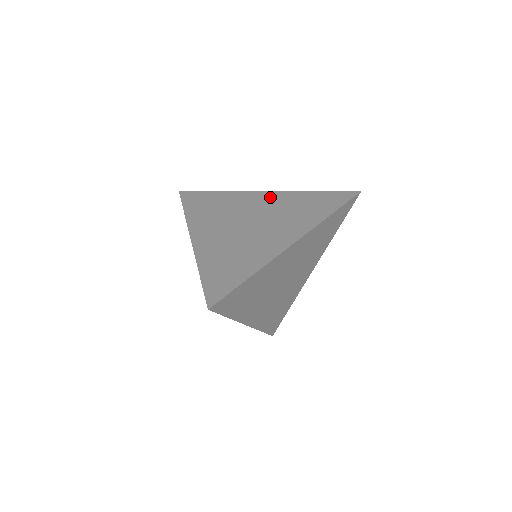
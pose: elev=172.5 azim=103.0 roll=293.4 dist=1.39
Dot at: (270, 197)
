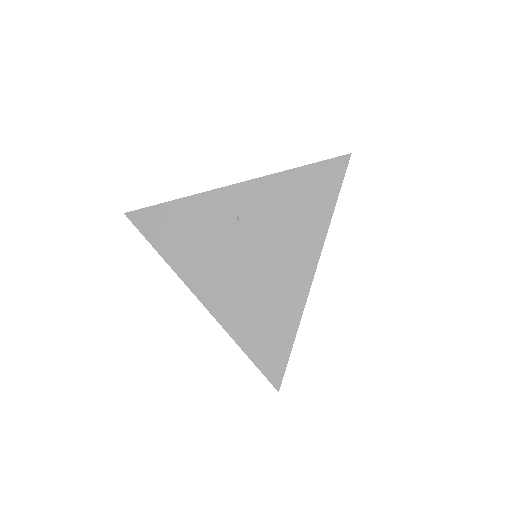
Dot at: occluded
